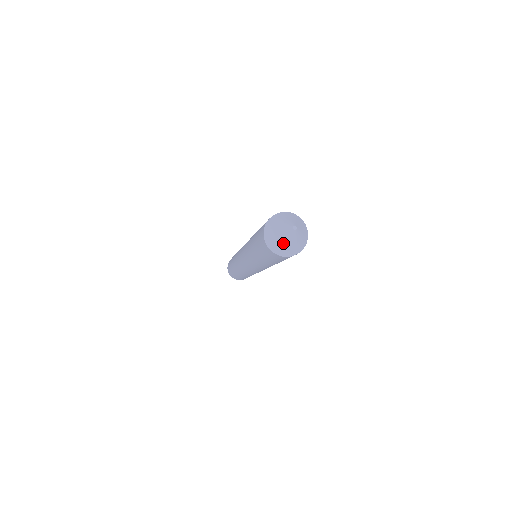
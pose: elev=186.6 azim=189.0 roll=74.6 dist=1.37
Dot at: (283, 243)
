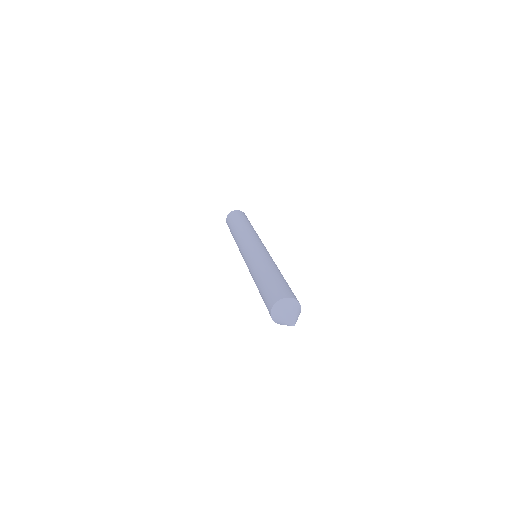
Dot at: occluded
